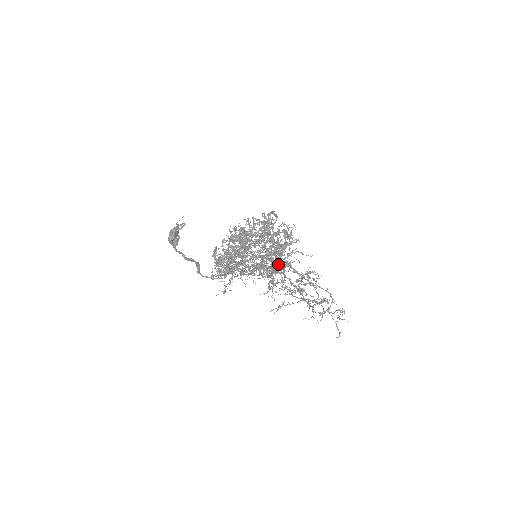
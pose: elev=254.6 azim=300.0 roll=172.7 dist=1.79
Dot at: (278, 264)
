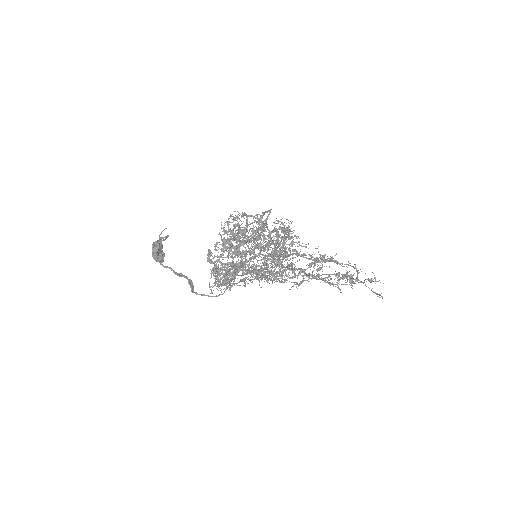
Dot at: (284, 252)
